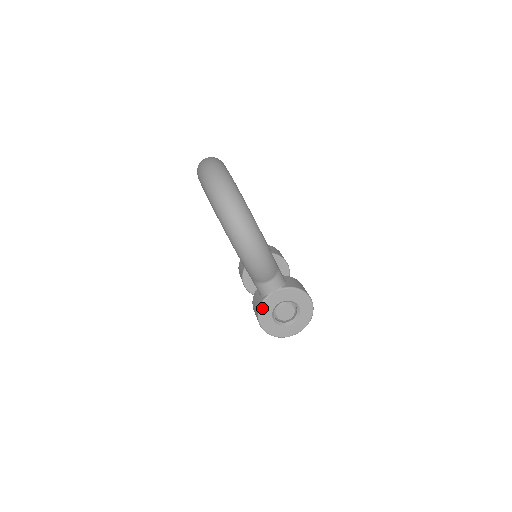
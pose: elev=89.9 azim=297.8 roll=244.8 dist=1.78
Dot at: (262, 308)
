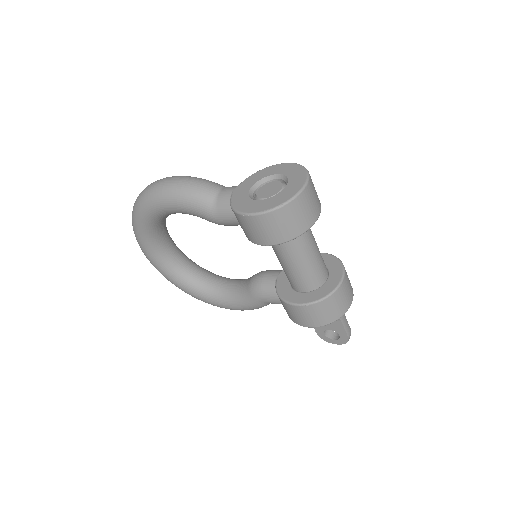
Dot at: (235, 206)
